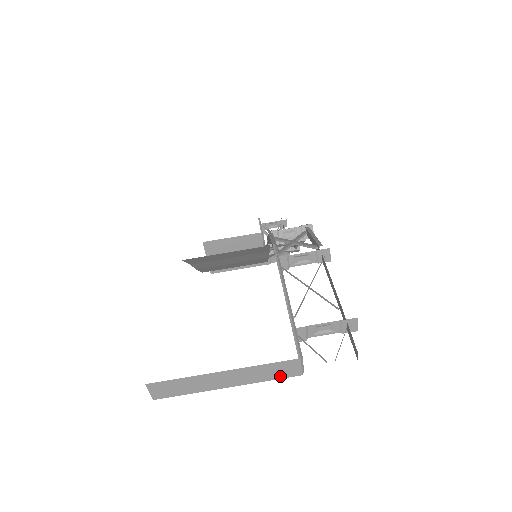
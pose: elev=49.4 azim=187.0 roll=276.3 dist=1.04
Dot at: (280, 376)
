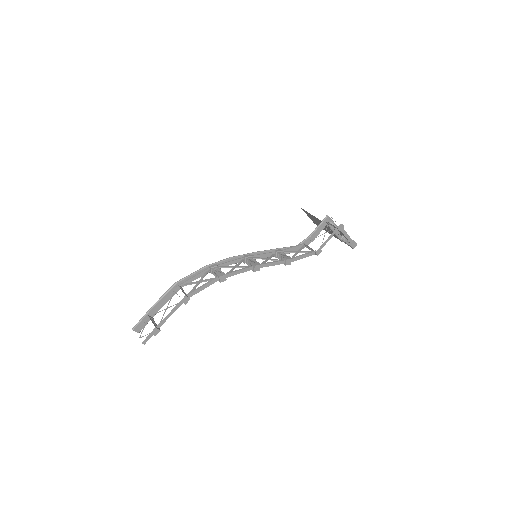
Dot at: occluded
